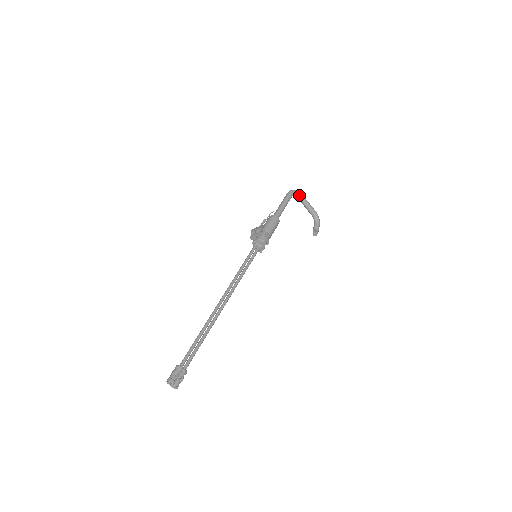
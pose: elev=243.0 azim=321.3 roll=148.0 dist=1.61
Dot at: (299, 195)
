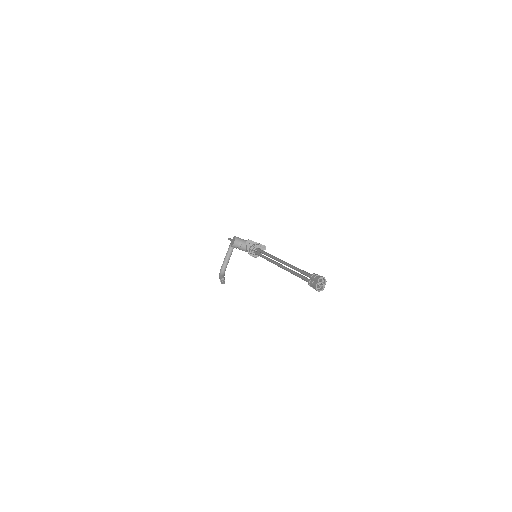
Dot at: occluded
